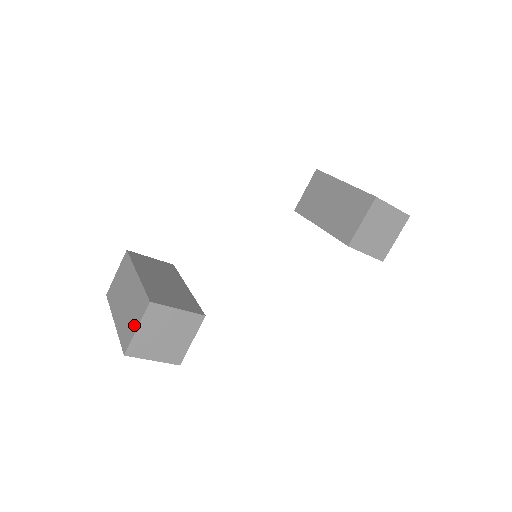
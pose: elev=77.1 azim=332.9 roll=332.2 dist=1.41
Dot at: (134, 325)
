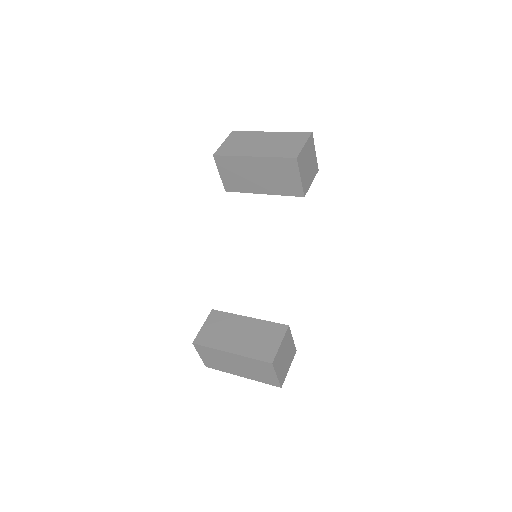
Dot at: (271, 375)
